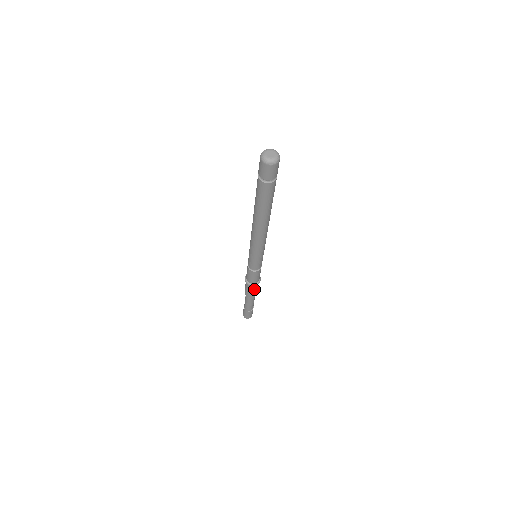
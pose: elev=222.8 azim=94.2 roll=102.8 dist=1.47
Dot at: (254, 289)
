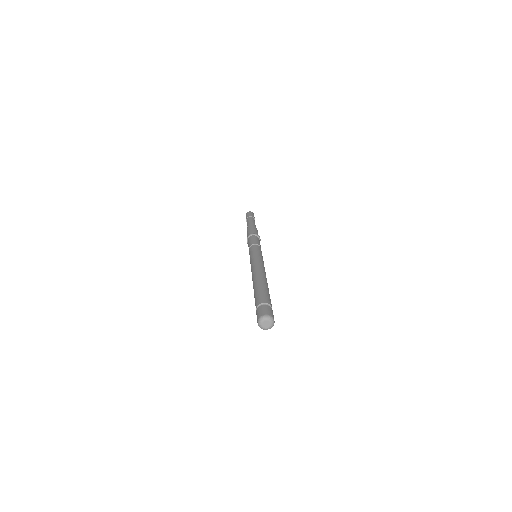
Dot at: occluded
